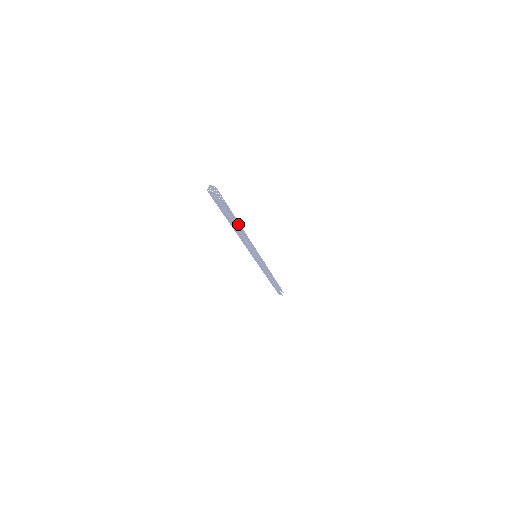
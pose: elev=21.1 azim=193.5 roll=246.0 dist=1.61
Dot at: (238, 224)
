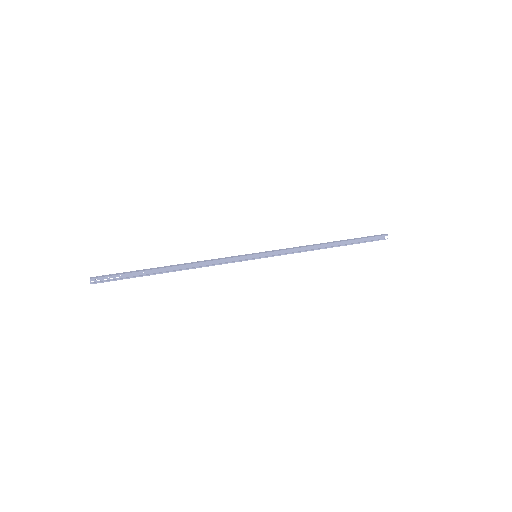
Dot at: (174, 266)
